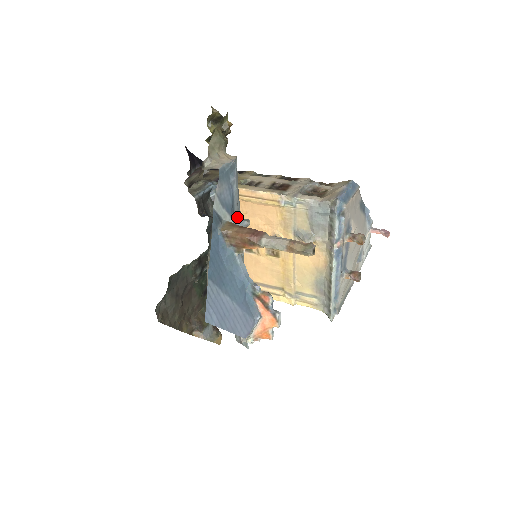
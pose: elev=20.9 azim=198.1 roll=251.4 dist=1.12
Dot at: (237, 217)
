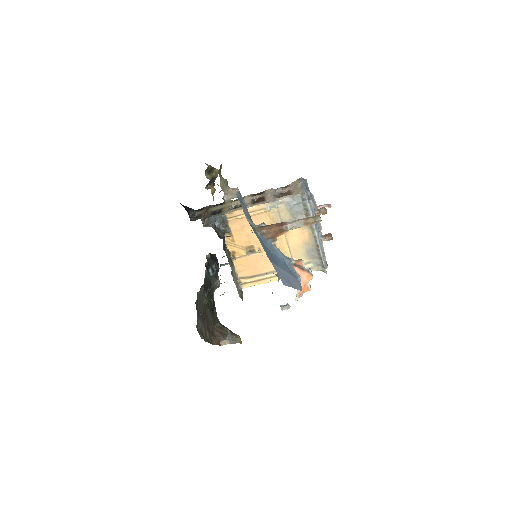
Dot at: occluded
